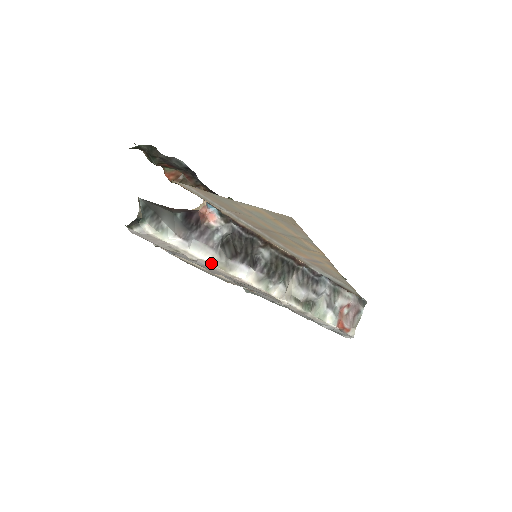
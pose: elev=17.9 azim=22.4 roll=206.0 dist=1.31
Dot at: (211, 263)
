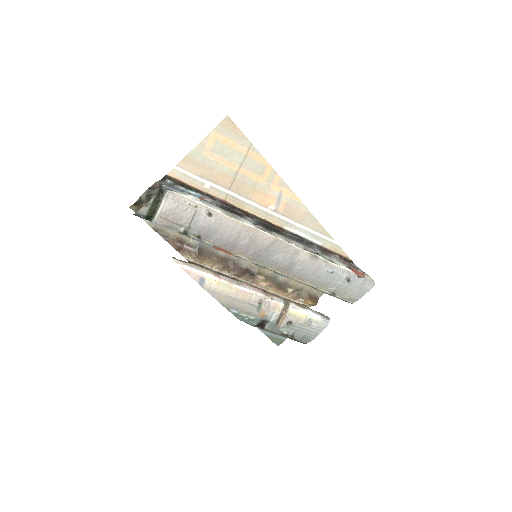
Dot at: (221, 213)
